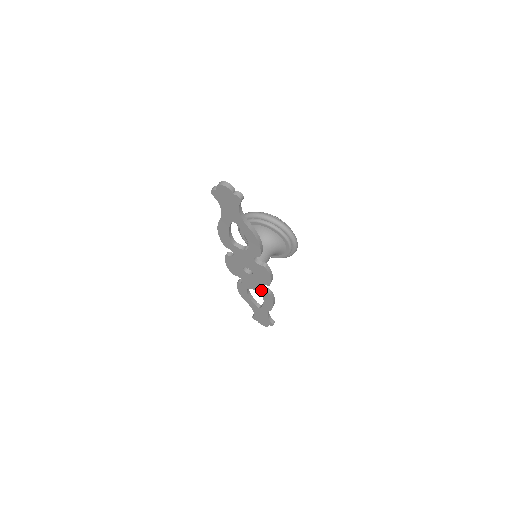
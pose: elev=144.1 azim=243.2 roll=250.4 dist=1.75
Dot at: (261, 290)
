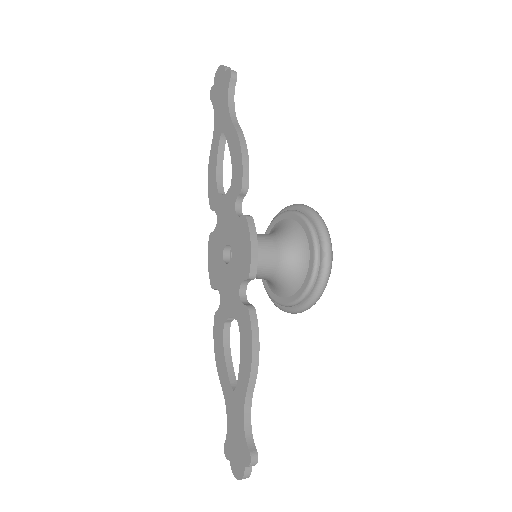
Dot at: (239, 307)
